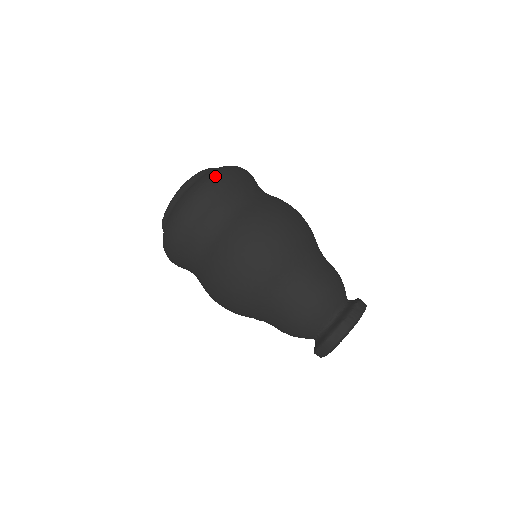
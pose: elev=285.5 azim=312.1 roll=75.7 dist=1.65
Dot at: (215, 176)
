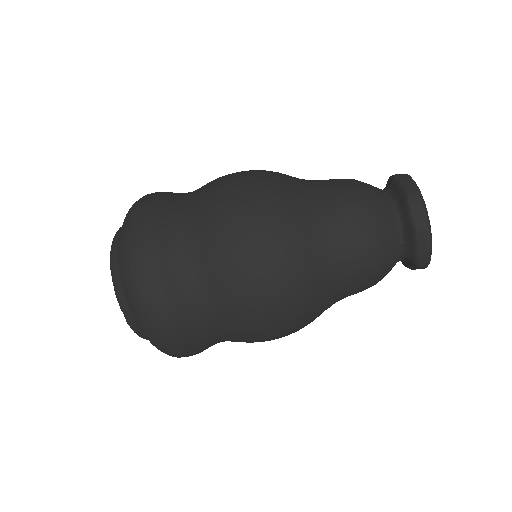
Dot at: (132, 211)
